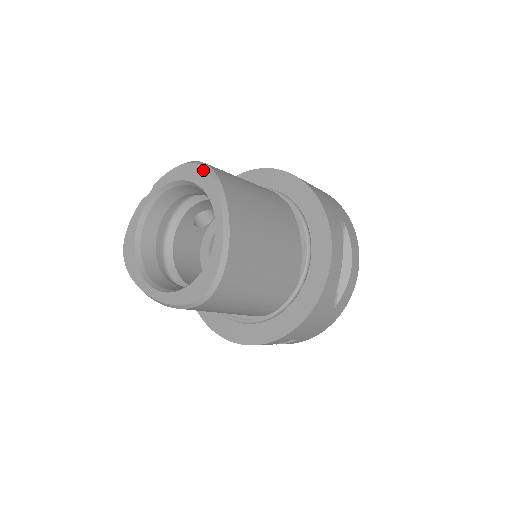
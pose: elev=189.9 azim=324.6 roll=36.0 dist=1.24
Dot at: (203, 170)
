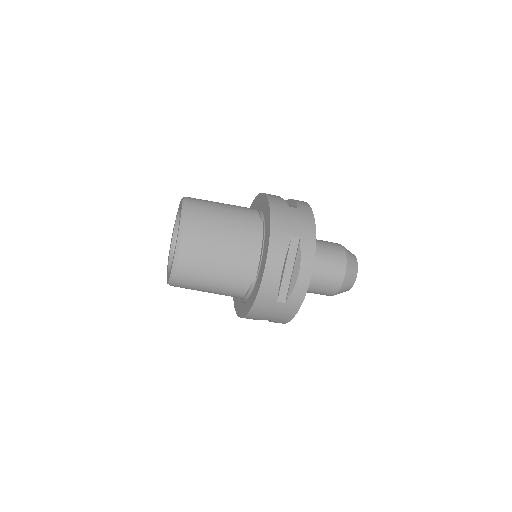
Dot at: (182, 204)
